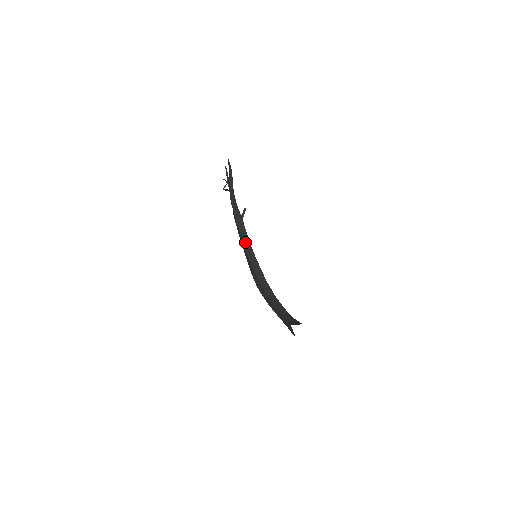
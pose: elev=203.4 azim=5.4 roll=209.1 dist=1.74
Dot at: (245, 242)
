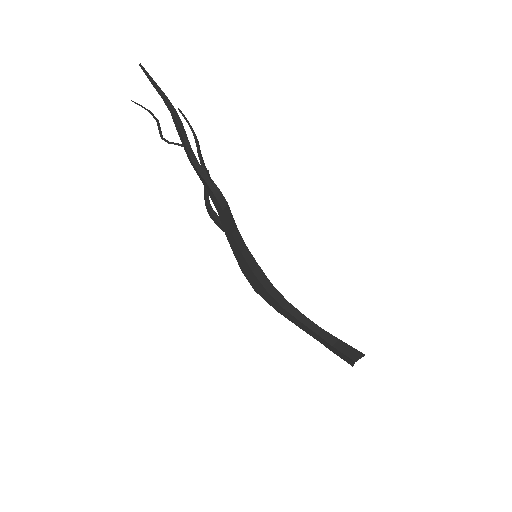
Dot at: (237, 239)
